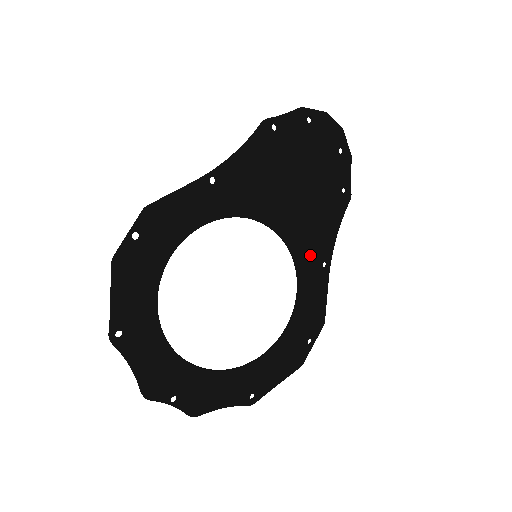
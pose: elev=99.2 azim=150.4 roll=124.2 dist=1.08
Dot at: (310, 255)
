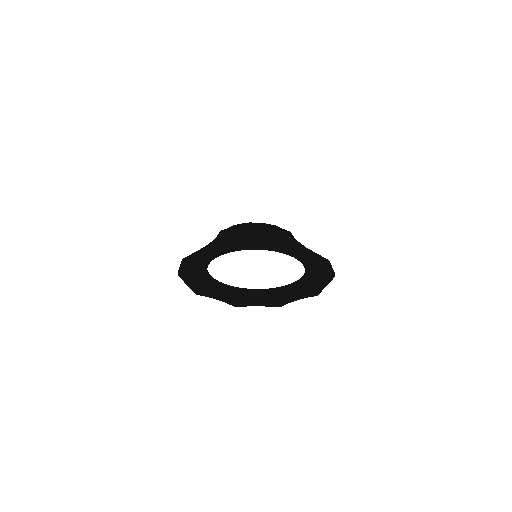
Dot at: (288, 248)
